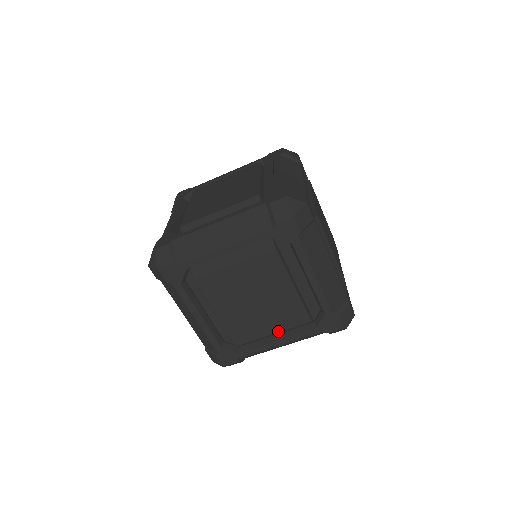
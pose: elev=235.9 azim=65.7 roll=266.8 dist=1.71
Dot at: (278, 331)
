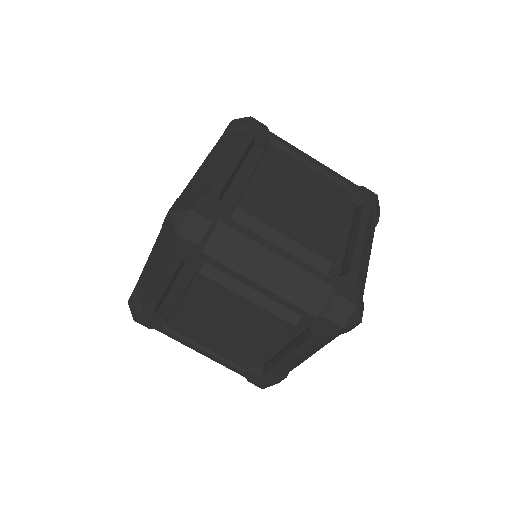
Dot at: (294, 239)
